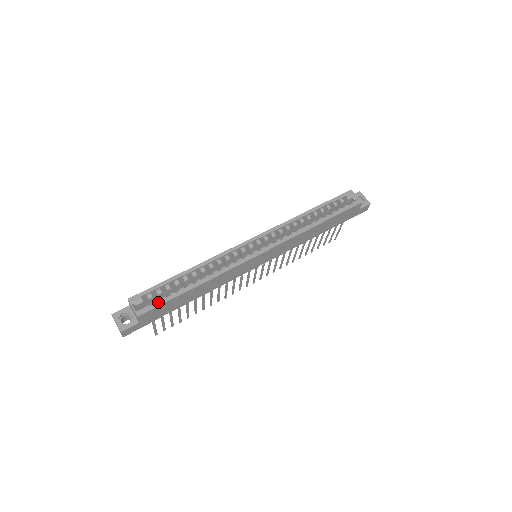
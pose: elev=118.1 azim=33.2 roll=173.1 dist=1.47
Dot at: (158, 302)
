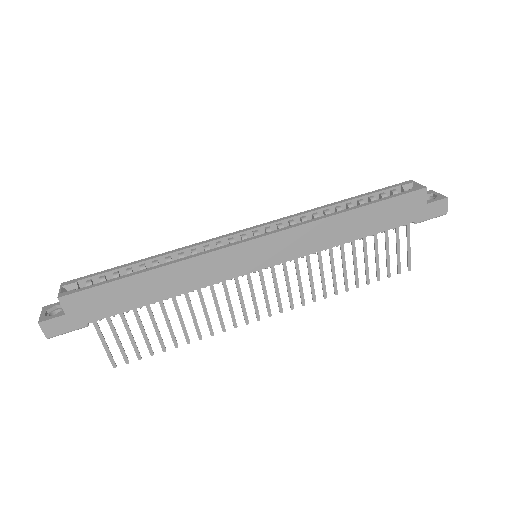
Dot at: (92, 285)
